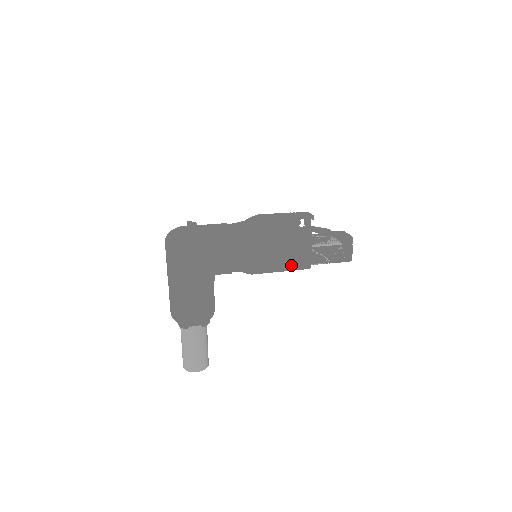
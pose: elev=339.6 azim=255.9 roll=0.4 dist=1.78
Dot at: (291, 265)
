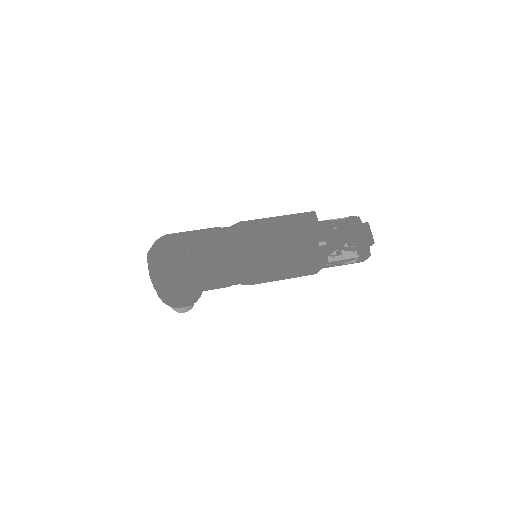
Dot at: (294, 276)
